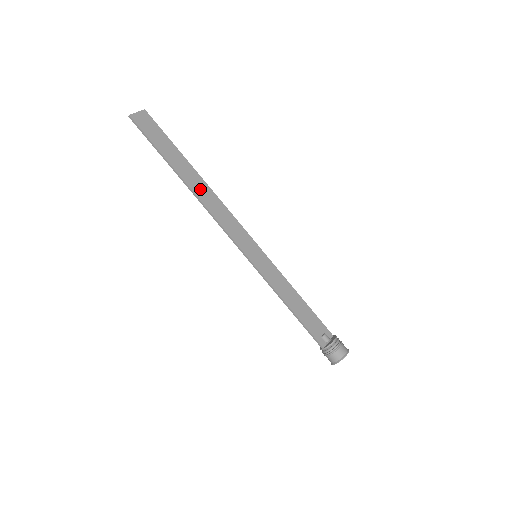
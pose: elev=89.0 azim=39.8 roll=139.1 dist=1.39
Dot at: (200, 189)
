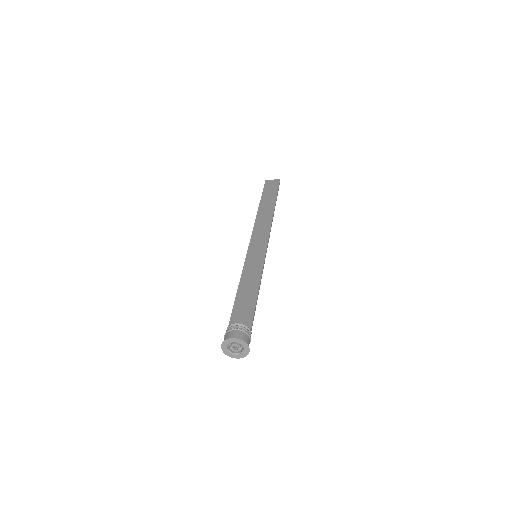
Dot at: (264, 215)
